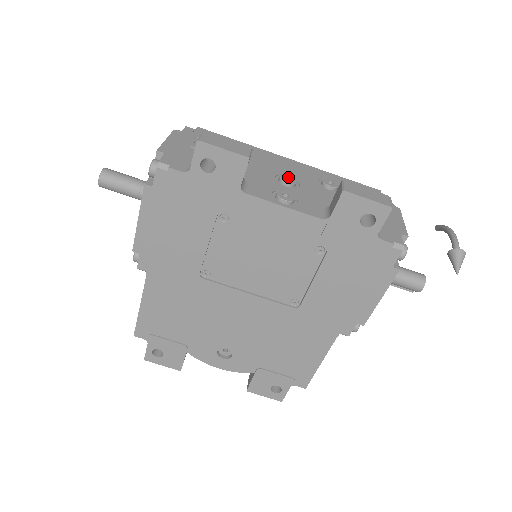
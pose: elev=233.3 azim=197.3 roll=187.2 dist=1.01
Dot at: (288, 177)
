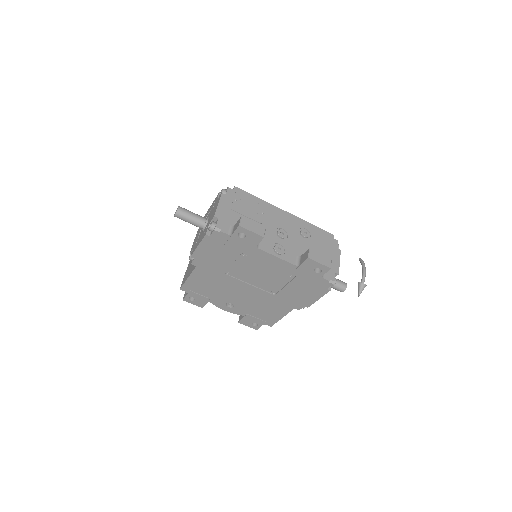
Dot at: (282, 231)
